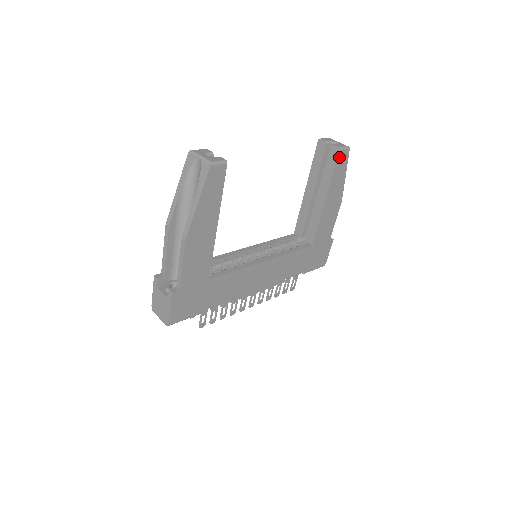
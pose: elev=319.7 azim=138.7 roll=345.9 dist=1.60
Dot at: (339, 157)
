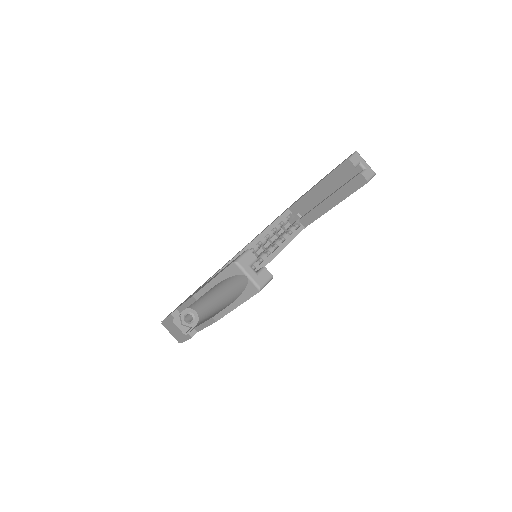
Dot at: (363, 185)
